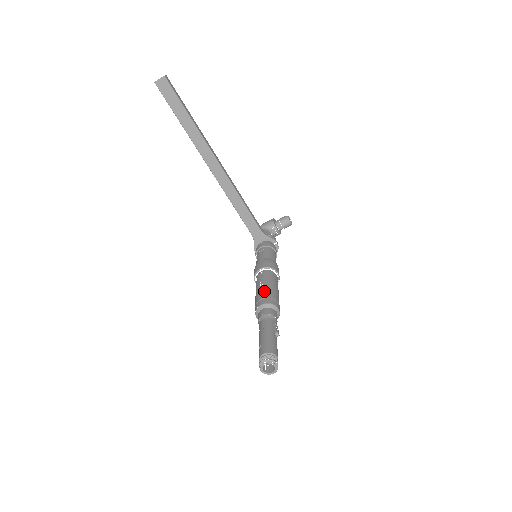
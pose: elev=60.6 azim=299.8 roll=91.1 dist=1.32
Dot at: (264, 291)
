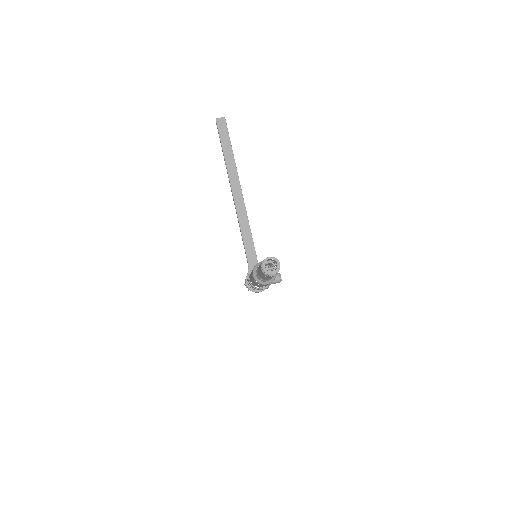
Dot at: occluded
